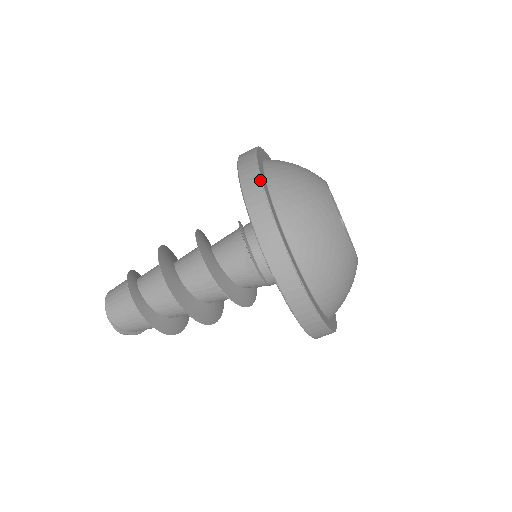
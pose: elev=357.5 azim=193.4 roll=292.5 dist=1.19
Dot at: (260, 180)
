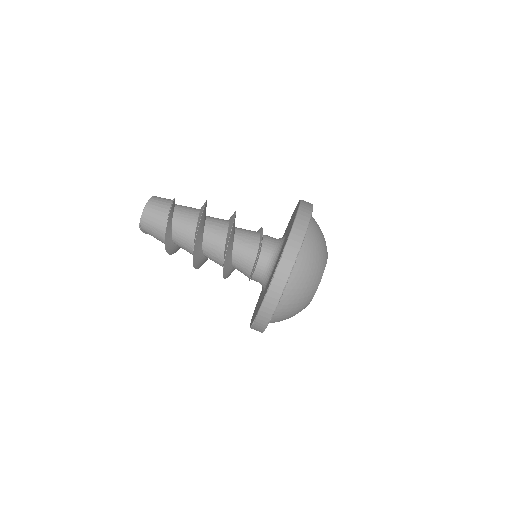
Dot at: (291, 272)
